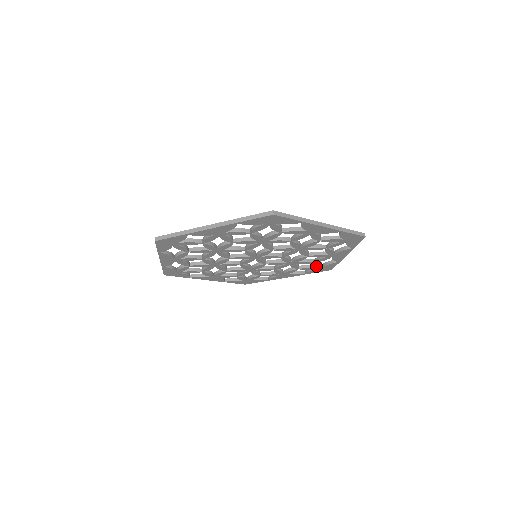
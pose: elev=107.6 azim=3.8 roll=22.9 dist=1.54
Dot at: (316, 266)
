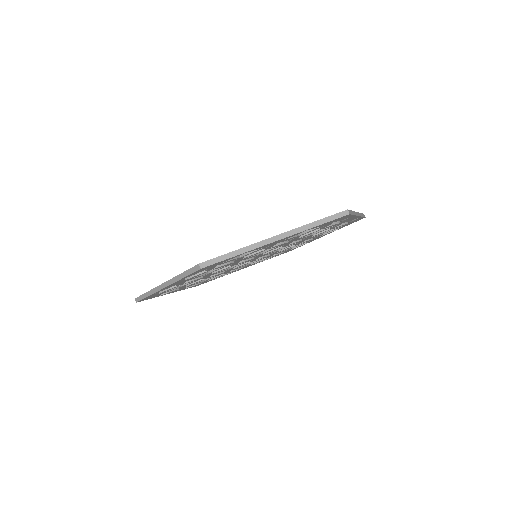
Dot at: (285, 251)
